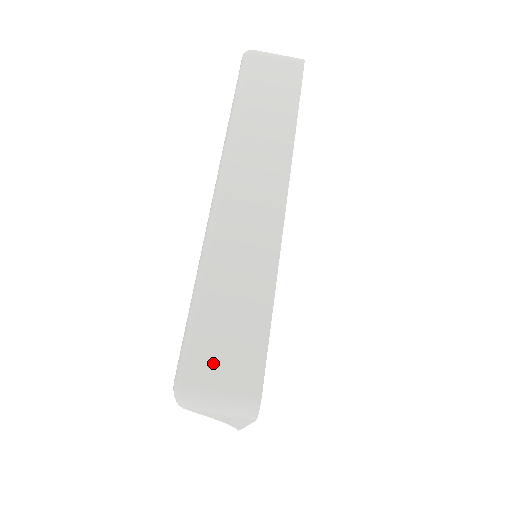
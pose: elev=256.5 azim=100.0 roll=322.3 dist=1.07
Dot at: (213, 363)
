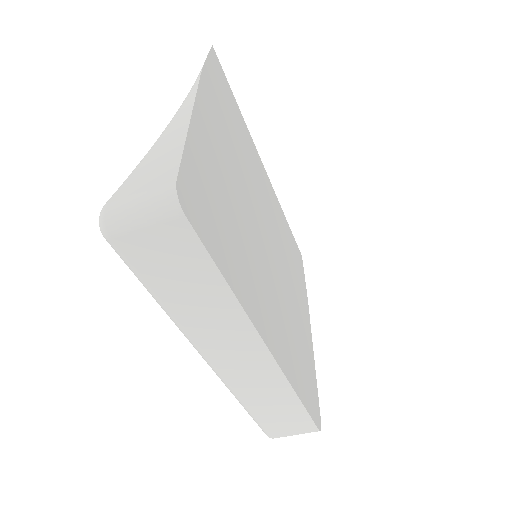
Dot at: (282, 429)
